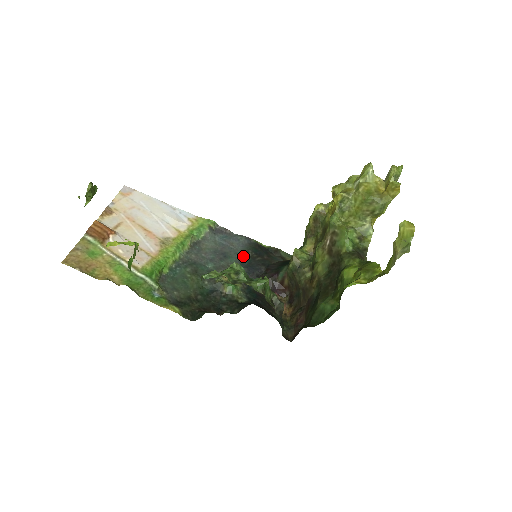
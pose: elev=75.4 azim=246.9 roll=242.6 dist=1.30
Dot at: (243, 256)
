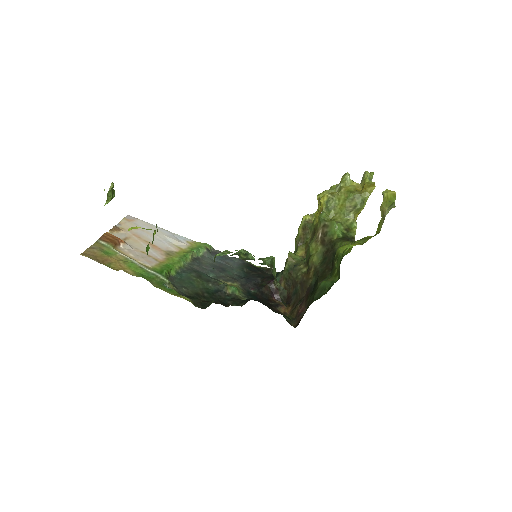
Dot at: (239, 271)
